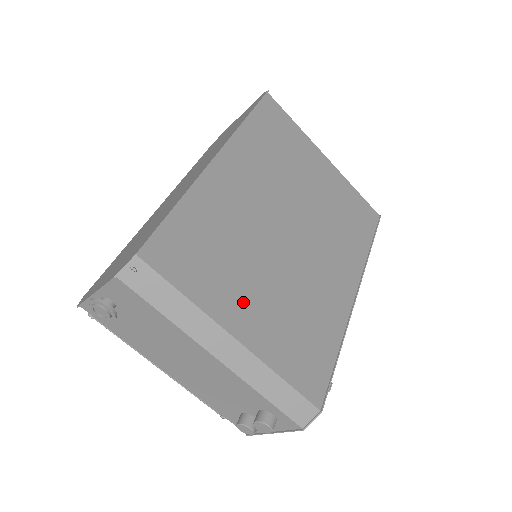
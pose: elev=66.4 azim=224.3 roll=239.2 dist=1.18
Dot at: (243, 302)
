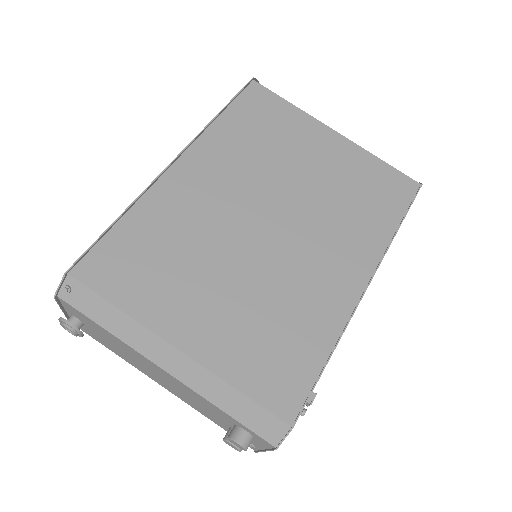
Dot at: (191, 308)
